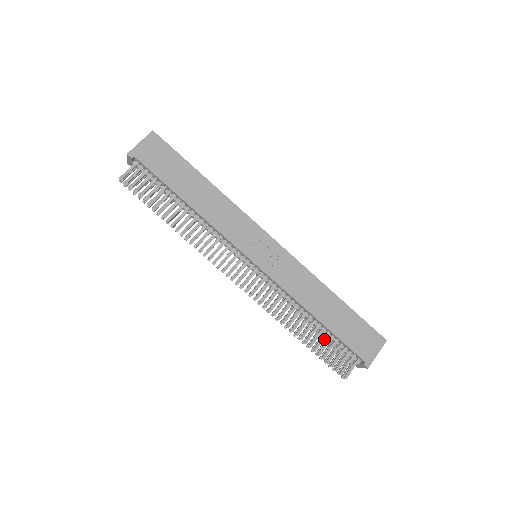
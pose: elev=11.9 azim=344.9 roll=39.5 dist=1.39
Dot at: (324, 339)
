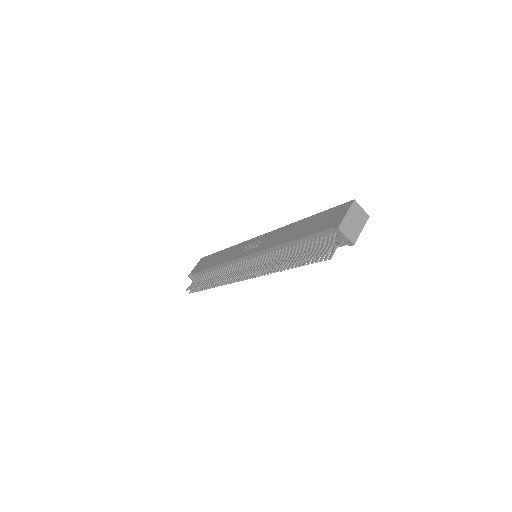
Dot at: (303, 249)
